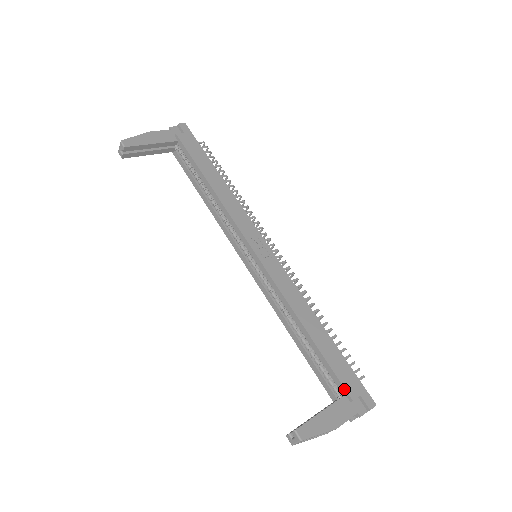
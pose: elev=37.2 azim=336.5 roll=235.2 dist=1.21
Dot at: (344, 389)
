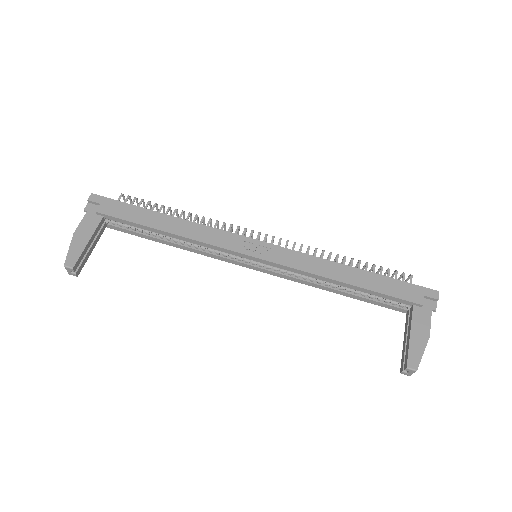
Dot at: (410, 302)
